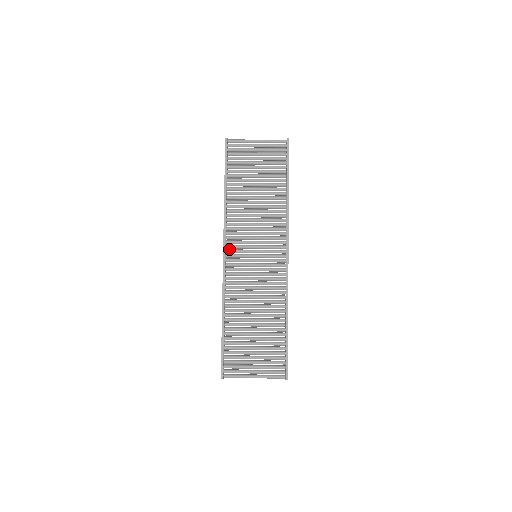
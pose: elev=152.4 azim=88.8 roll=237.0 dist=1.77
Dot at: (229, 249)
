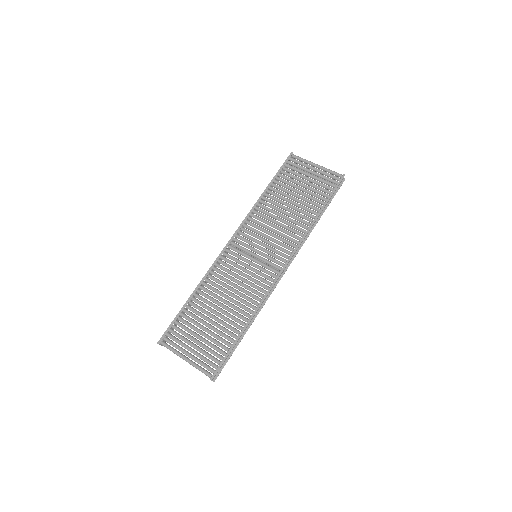
Dot at: occluded
